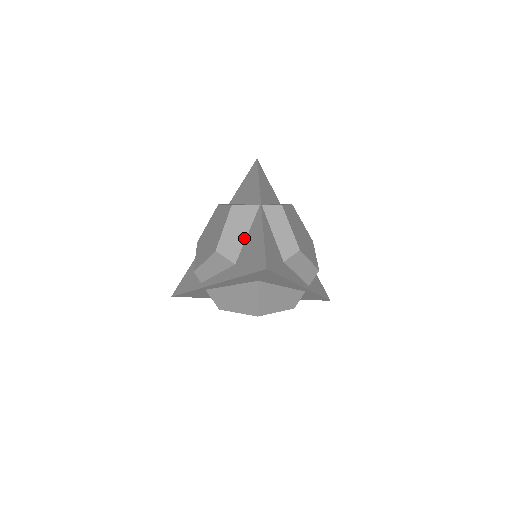
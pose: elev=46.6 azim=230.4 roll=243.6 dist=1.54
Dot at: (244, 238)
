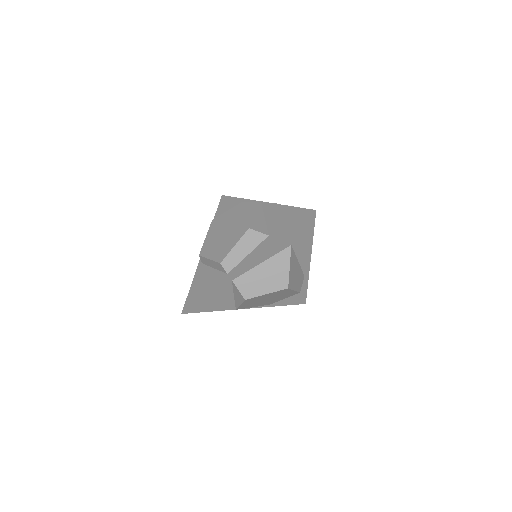
Dot at: (264, 220)
